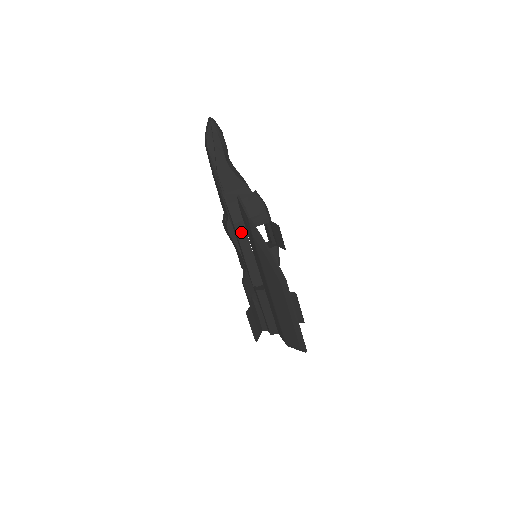
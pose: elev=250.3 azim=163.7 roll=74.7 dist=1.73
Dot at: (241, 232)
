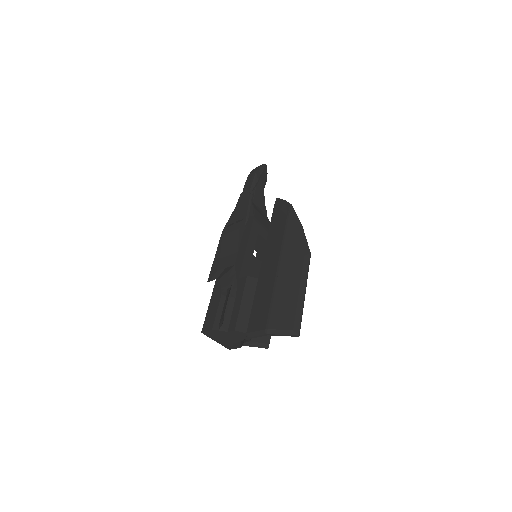
Dot at: (254, 230)
